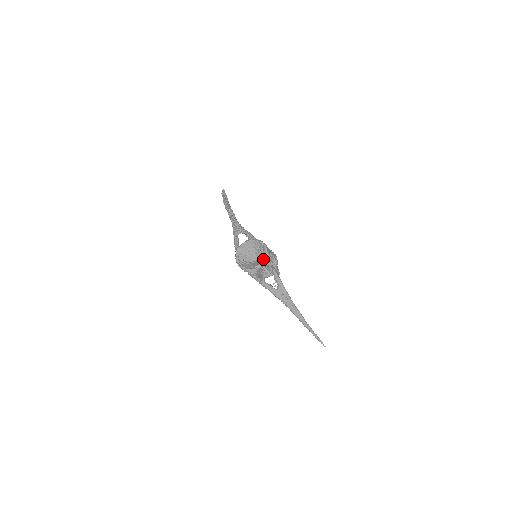
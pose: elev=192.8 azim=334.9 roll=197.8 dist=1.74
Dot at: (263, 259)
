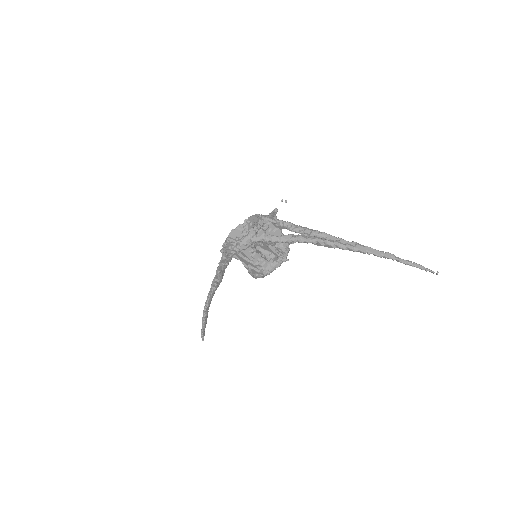
Dot at: (257, 220)
